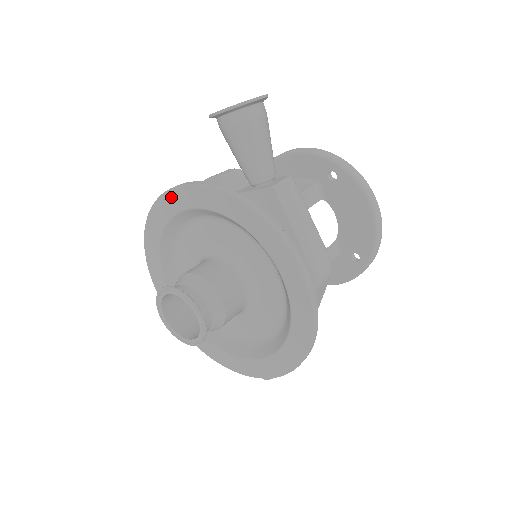
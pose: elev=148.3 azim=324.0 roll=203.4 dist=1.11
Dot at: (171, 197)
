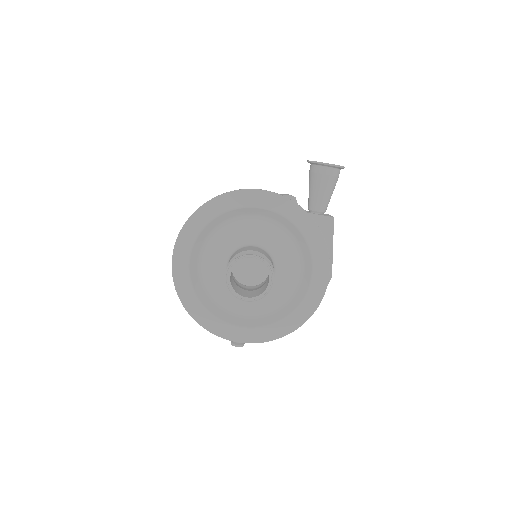
Dot at: (250, 195)
